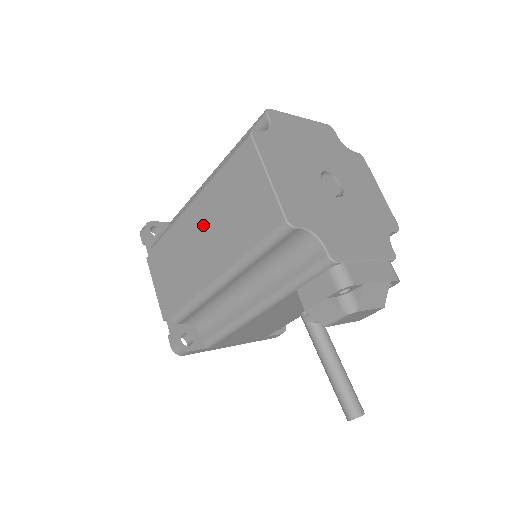
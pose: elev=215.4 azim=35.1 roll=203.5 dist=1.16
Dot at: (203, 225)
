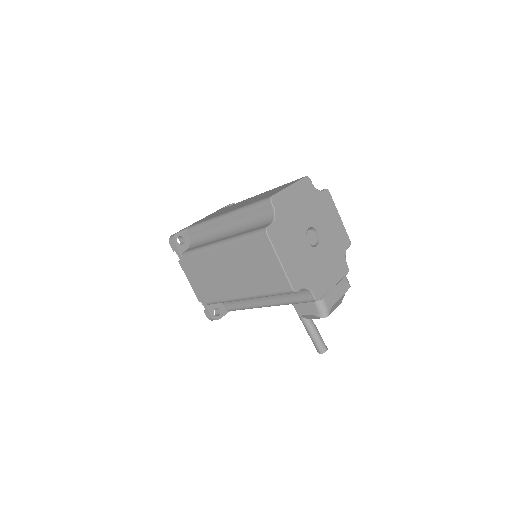
Dot at: (229, 265)
